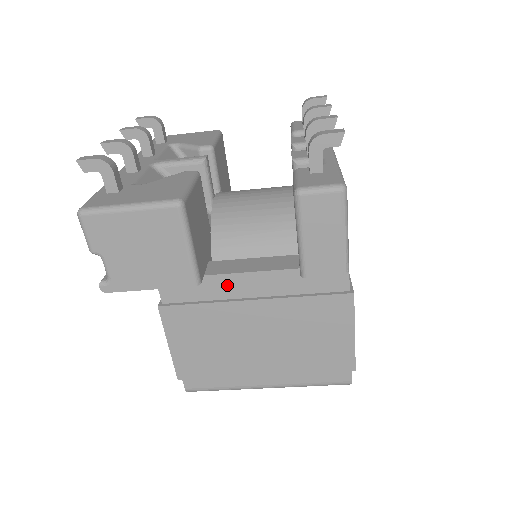
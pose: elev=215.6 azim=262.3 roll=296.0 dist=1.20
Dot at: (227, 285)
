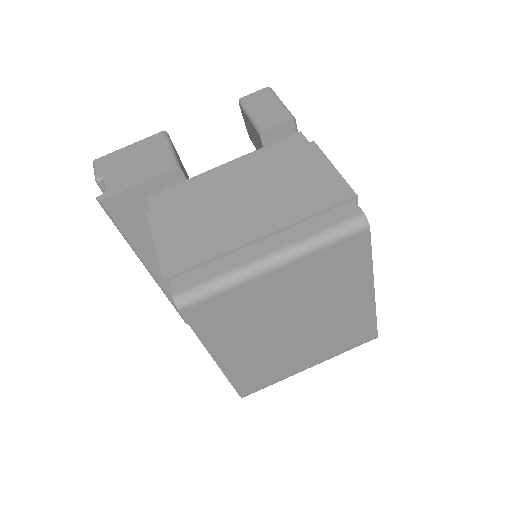
Dot at: (207, 179)
